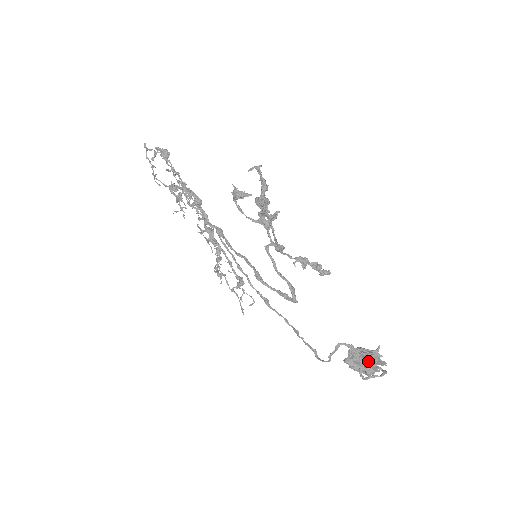
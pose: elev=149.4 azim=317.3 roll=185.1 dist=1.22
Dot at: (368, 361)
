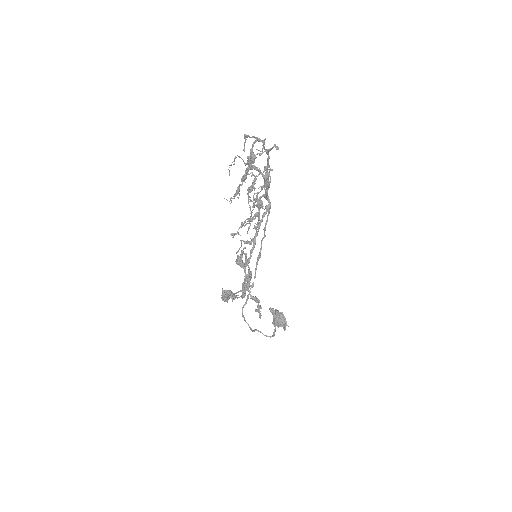
Dot at: (276, 323)
